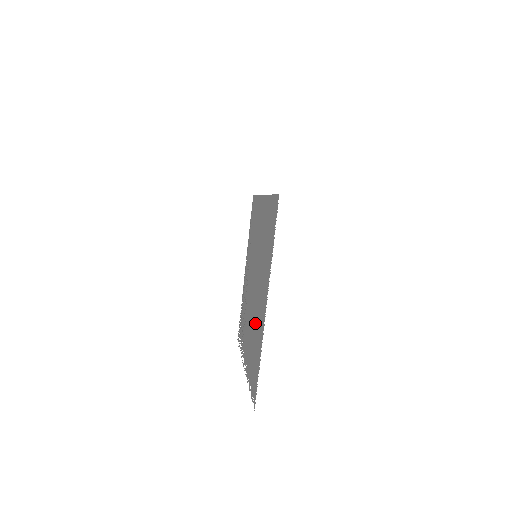
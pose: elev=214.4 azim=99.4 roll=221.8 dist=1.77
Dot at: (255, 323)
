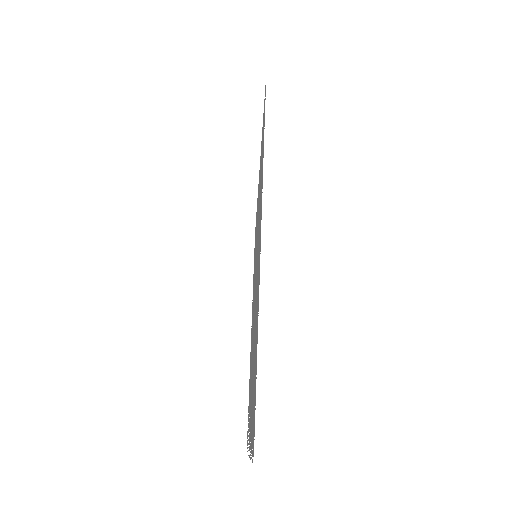
Dot at: occluded
